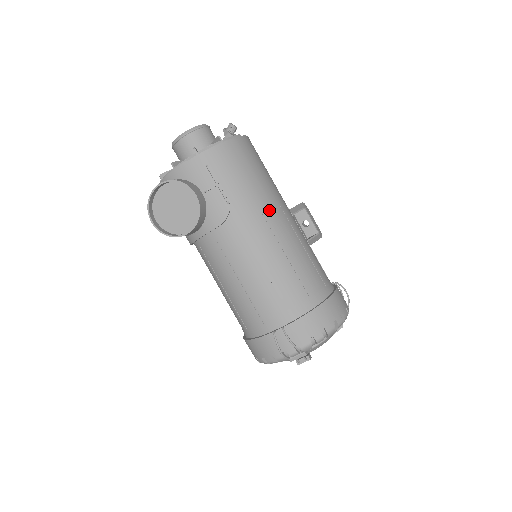
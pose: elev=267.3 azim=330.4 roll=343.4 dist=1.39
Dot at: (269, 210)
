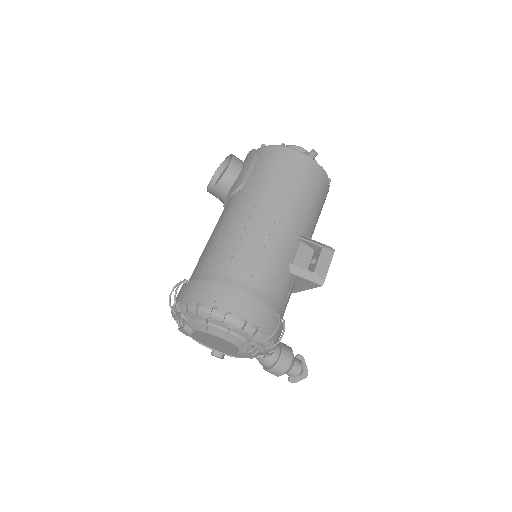
Dot at: (264, 203)
